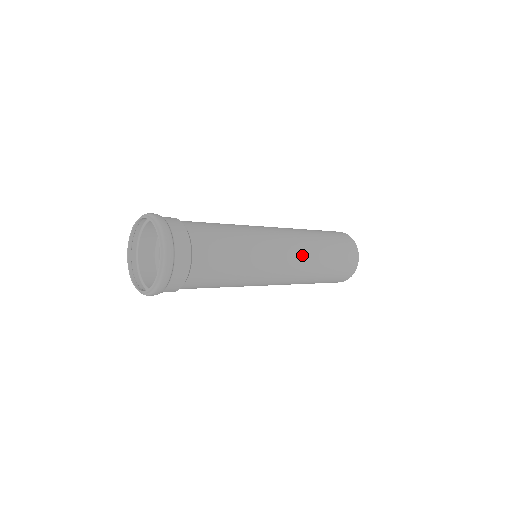
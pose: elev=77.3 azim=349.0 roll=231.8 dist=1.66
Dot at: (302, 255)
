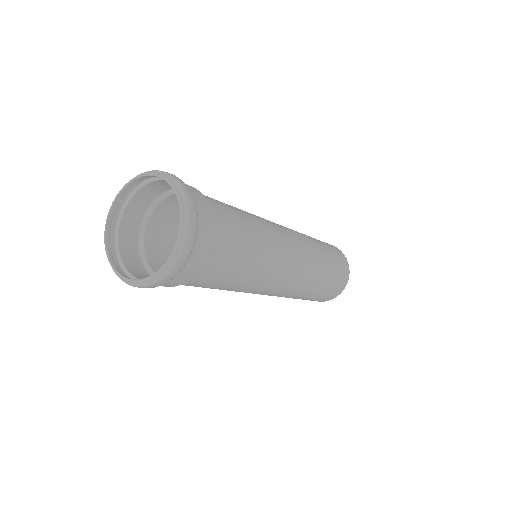
Dot at: (305, 242)
